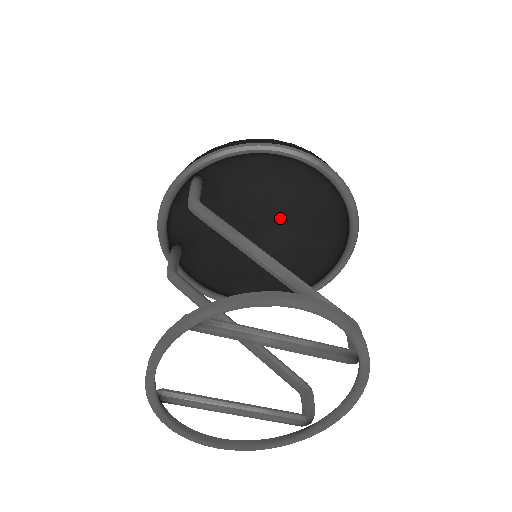
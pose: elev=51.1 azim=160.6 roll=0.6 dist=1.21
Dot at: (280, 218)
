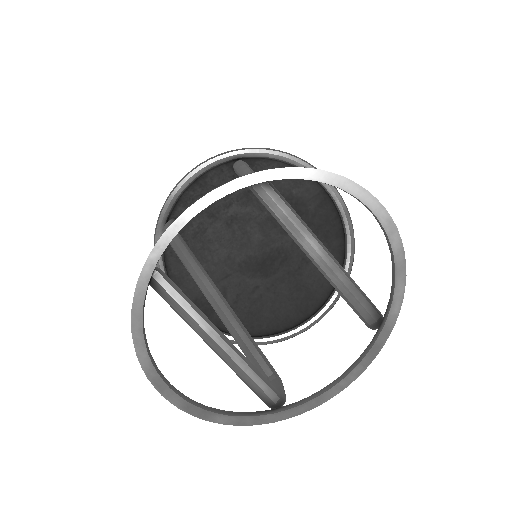
Dot at: (284, 243)
